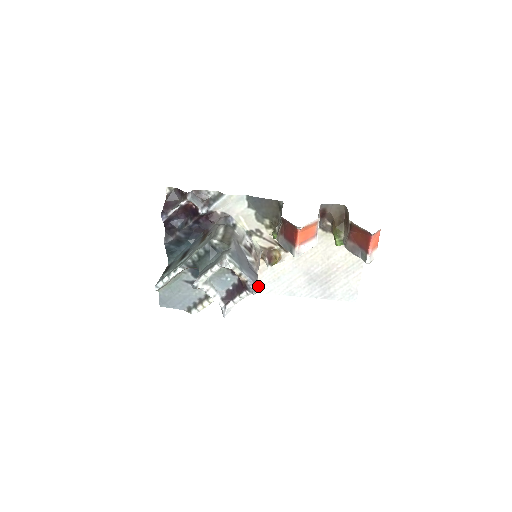
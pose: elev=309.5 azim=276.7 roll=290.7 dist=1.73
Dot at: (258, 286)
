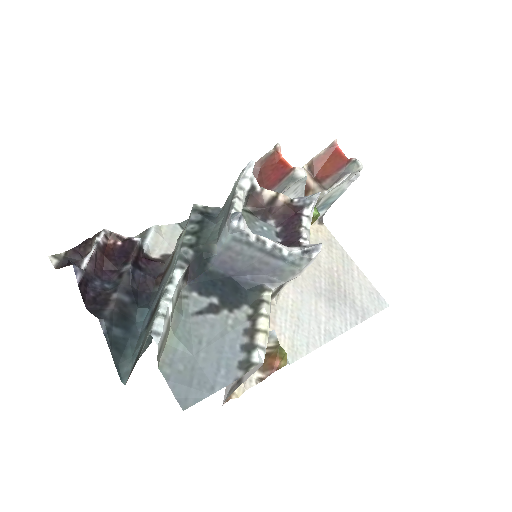
Dot at: (288, 348)
